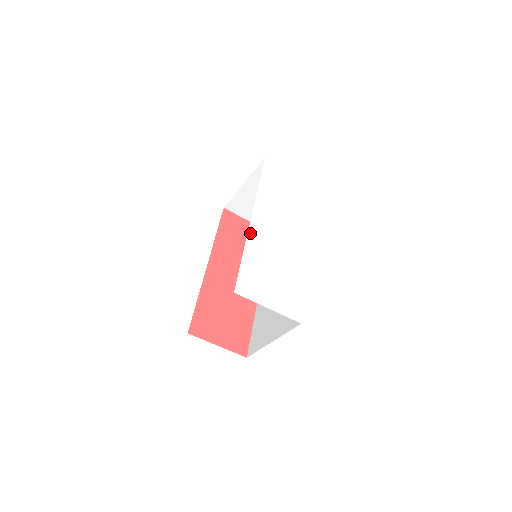
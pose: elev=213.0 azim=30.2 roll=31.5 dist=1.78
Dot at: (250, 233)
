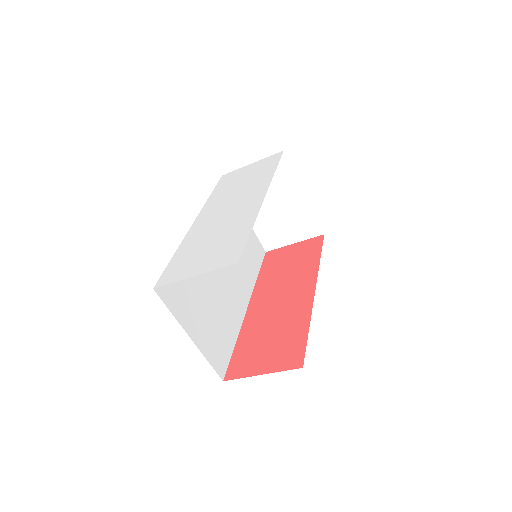
Dot at: (188, 234)
